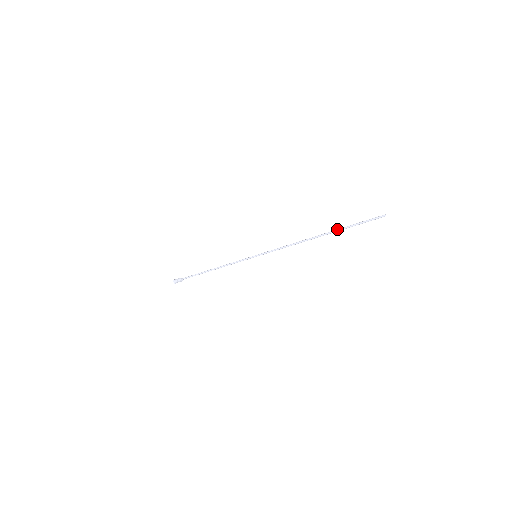
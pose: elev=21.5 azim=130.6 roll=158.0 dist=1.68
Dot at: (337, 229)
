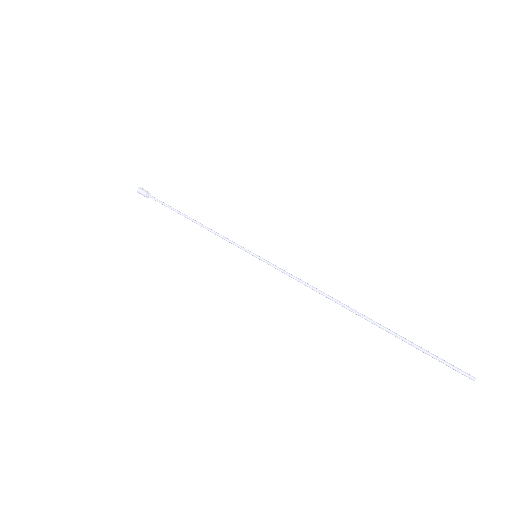
Dot at: (388, 331)
